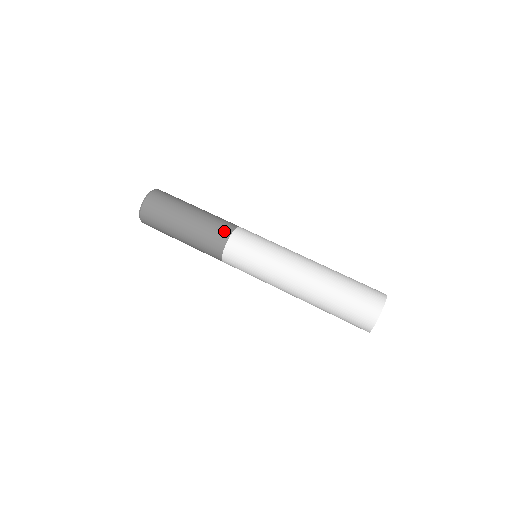
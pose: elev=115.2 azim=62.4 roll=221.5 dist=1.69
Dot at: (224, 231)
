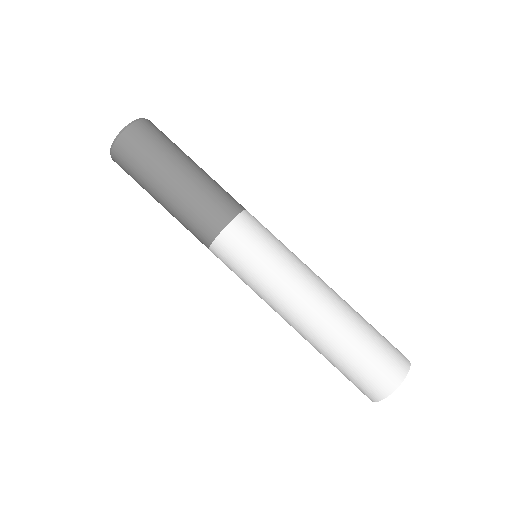
Dot at: (232, 205)
